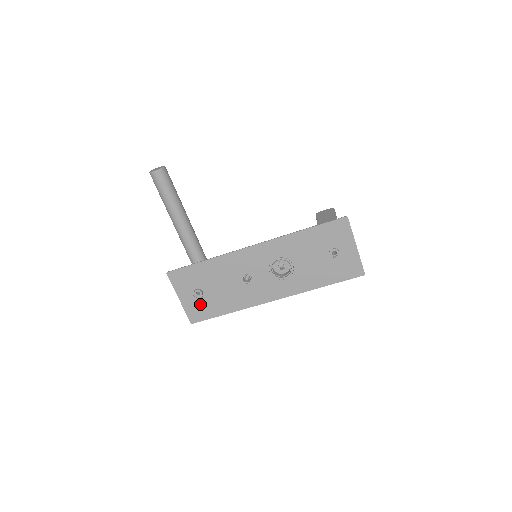
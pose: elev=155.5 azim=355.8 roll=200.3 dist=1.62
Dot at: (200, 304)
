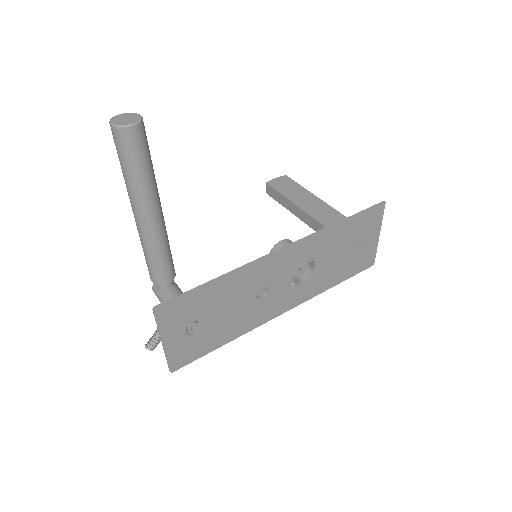
Dot at: (192, 342)
